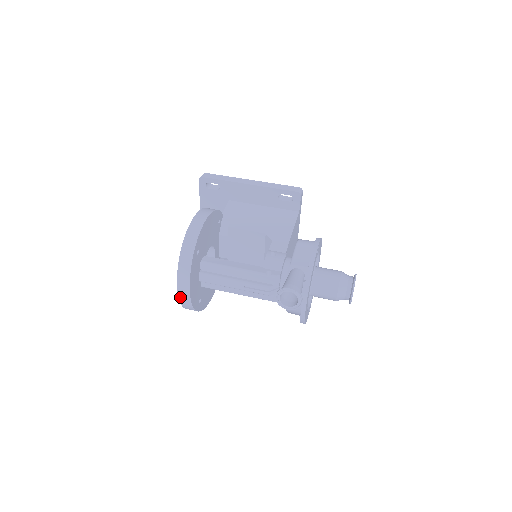
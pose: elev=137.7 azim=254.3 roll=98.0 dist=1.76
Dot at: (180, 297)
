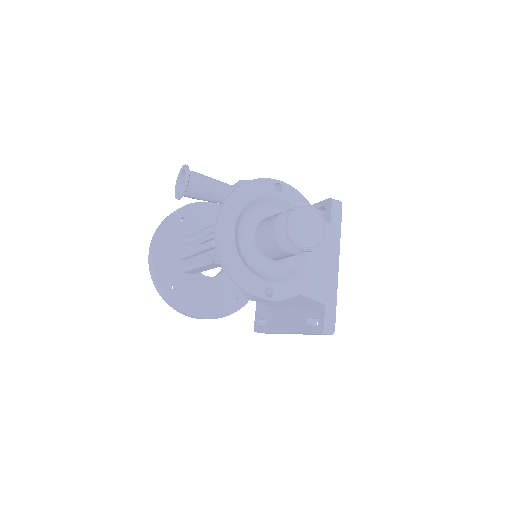
Dot at: (149, 261)
